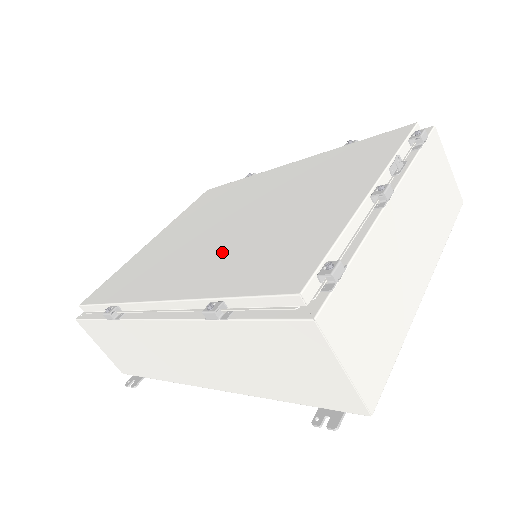
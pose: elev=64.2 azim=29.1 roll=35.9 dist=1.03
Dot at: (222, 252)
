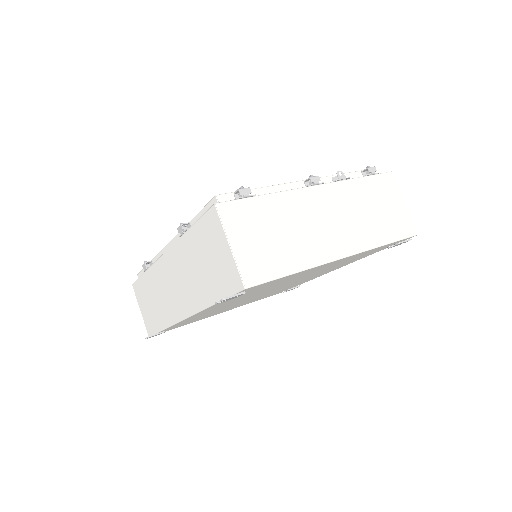
Dot at: occluded
